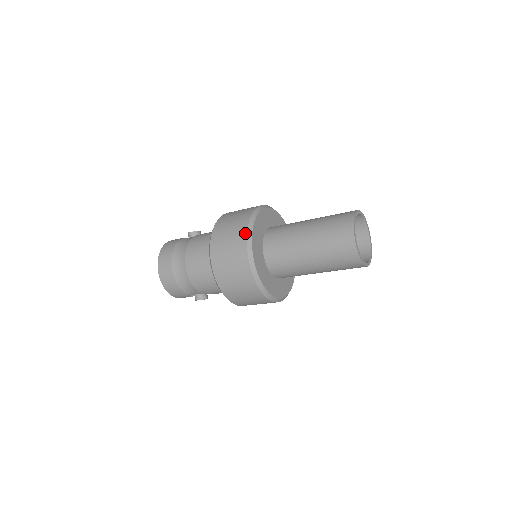
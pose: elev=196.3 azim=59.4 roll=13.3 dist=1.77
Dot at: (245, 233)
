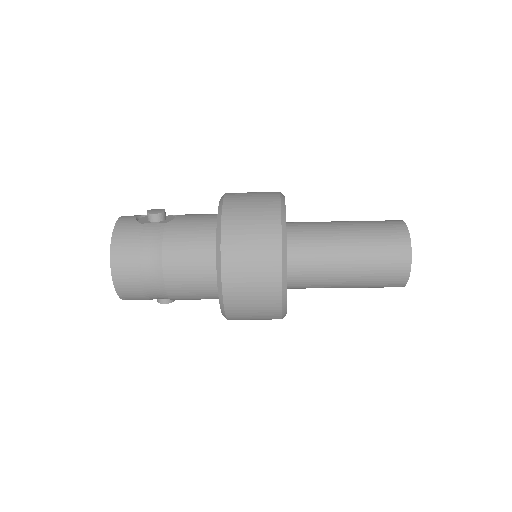
Dot at: (279, 255)
